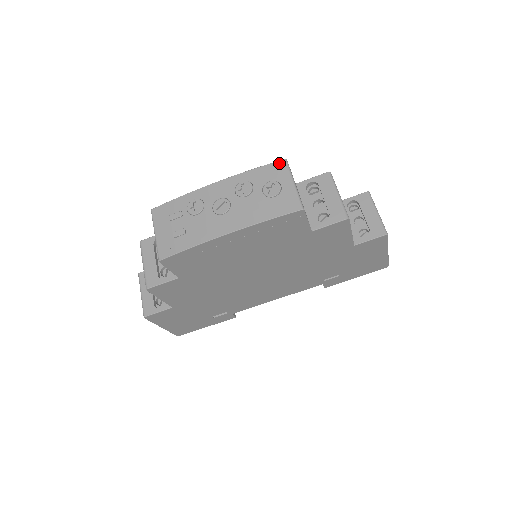
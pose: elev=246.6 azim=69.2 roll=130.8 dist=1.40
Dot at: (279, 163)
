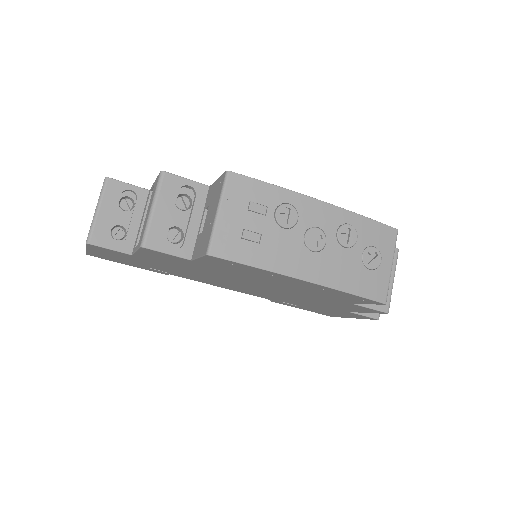
Dot at: (391, 230)
